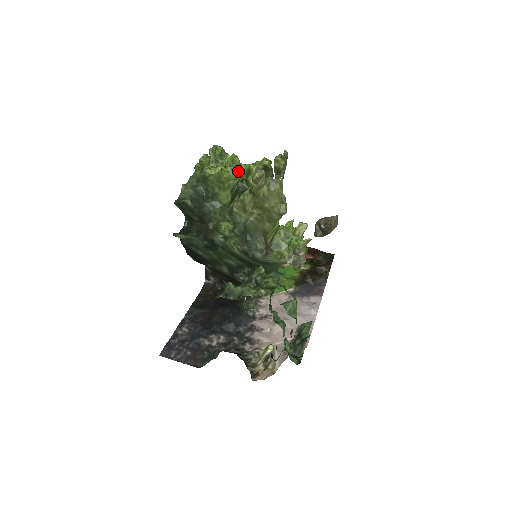
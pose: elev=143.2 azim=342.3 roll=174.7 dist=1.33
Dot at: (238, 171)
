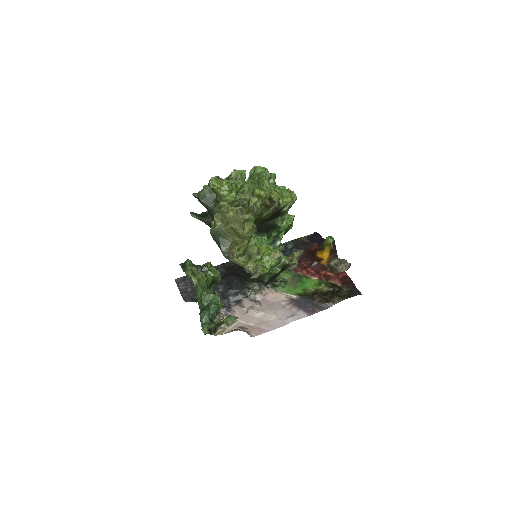
Dot at: (251, 192)
